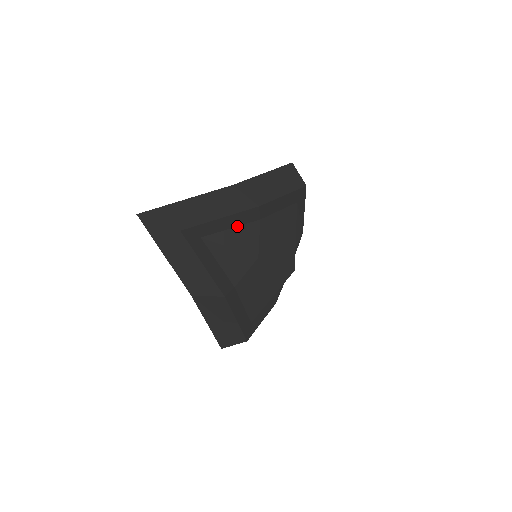
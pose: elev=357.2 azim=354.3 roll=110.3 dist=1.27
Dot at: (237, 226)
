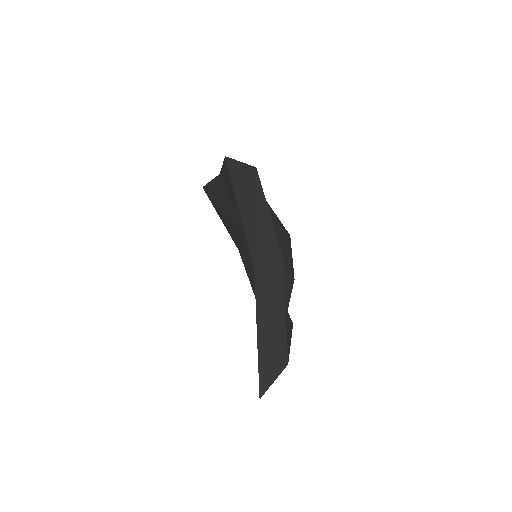
Dot at: occluded
